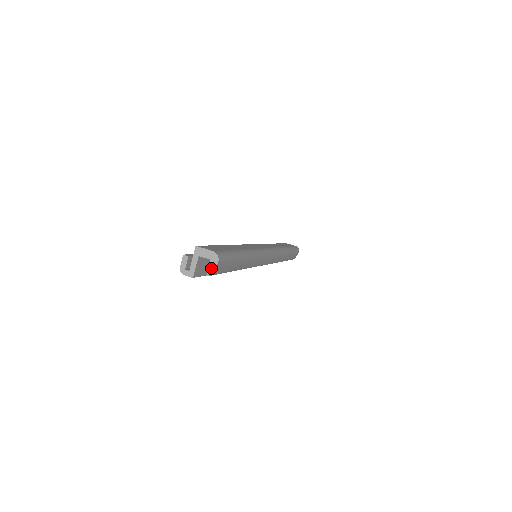
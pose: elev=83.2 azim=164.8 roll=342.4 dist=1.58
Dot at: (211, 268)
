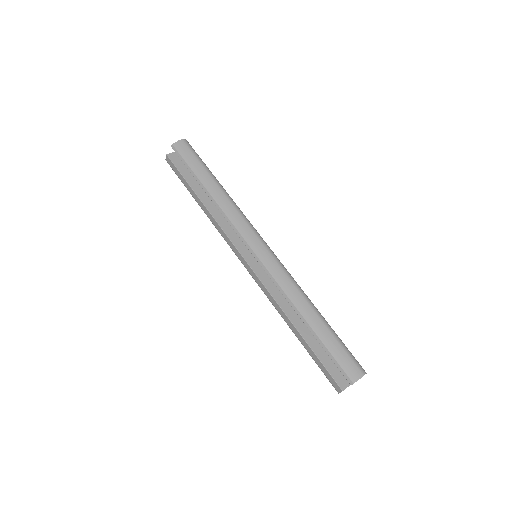
Dot at: (177, 143)
